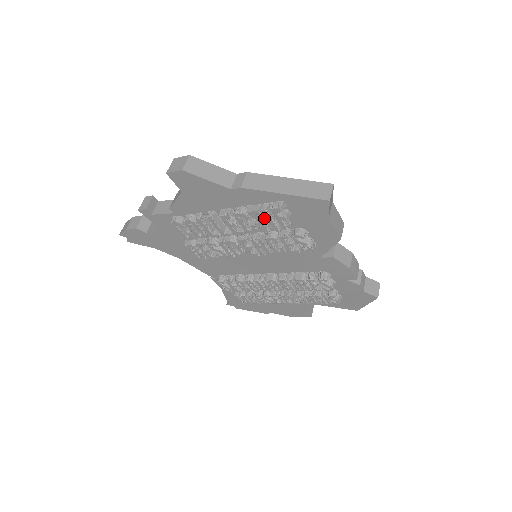
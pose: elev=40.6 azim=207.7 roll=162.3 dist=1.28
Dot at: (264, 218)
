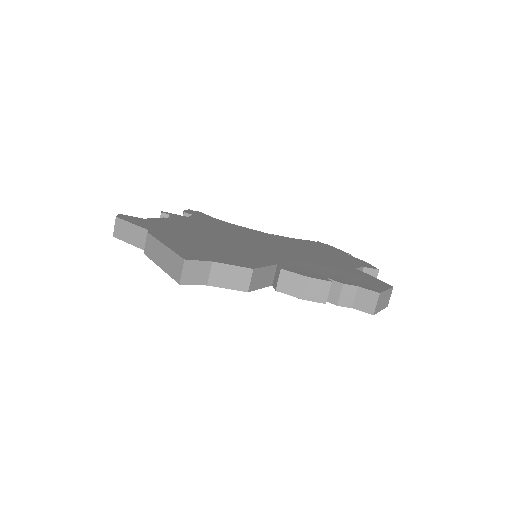
Dot at: occluded
